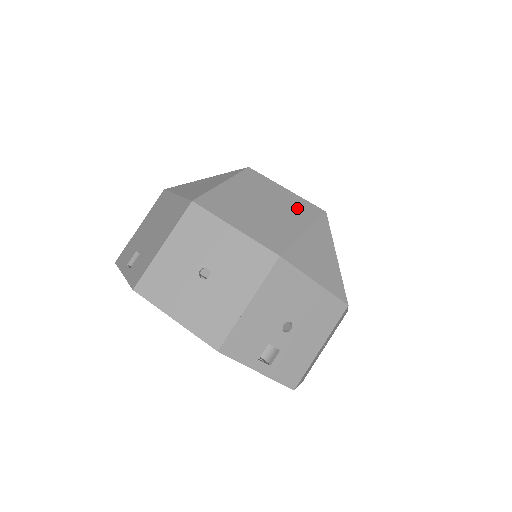
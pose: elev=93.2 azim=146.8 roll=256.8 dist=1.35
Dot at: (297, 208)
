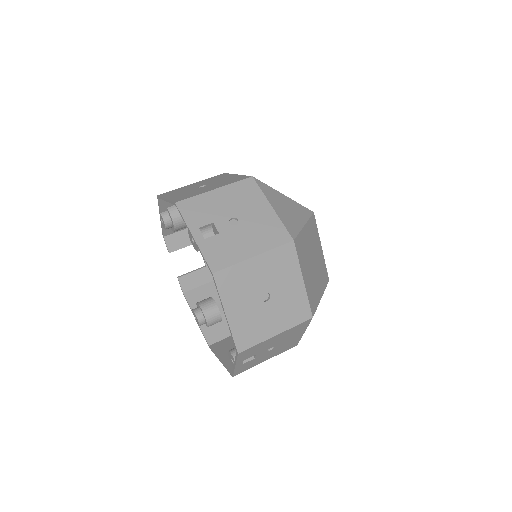
Dot at: occluded
